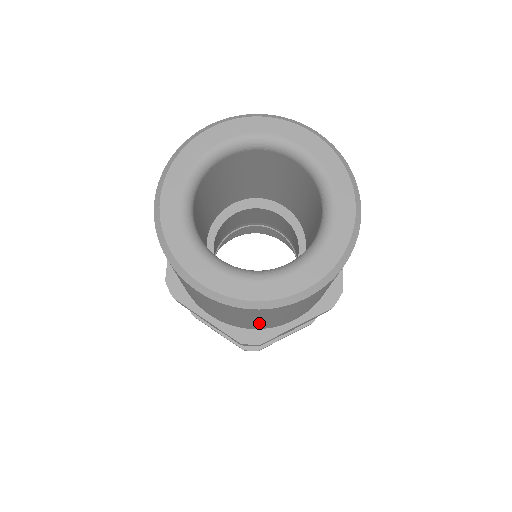
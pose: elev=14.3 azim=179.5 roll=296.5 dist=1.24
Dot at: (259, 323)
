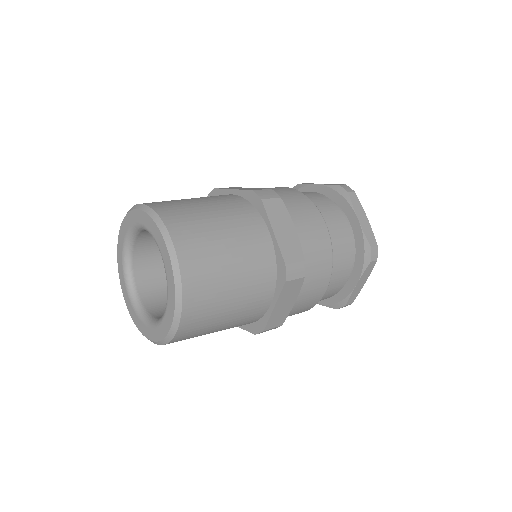
Dot at: (230, 327)
